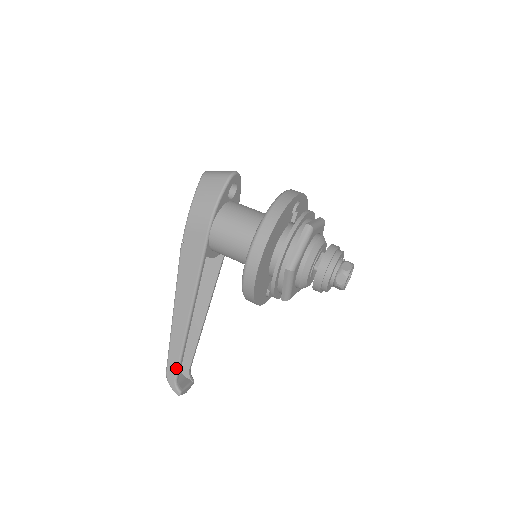
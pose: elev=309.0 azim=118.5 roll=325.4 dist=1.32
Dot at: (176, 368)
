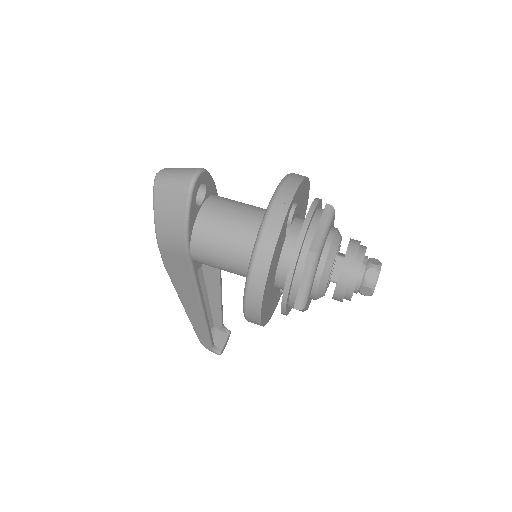
Dot at: (208, 341)
